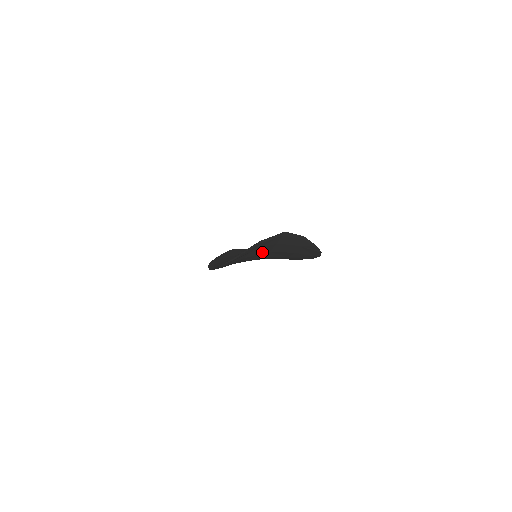
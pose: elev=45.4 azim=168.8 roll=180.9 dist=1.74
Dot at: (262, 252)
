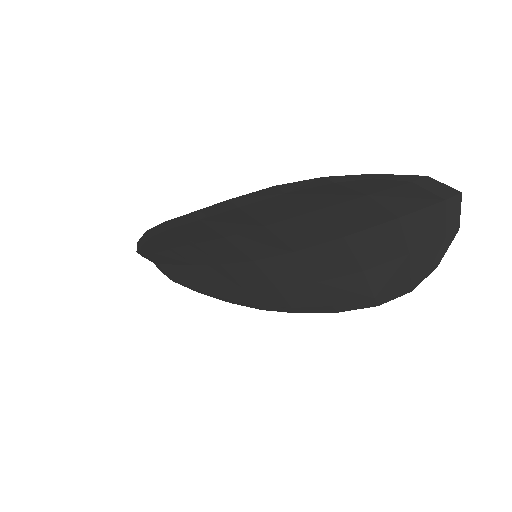
Dot at: (344, 224)
